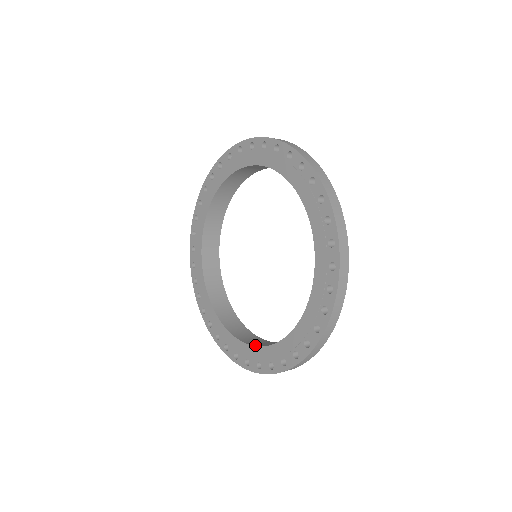
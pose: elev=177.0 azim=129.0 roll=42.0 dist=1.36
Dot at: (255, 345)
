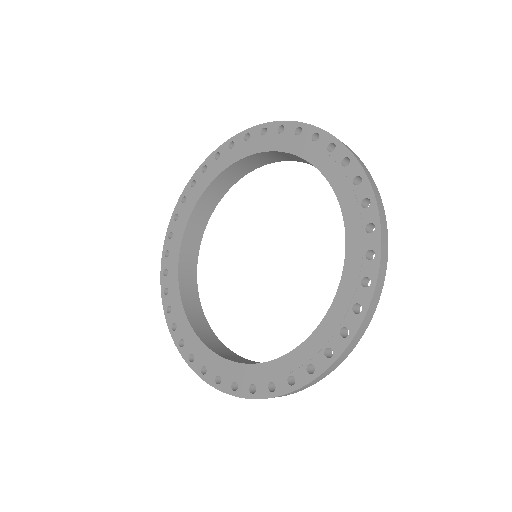
Dot at: (294, 349)
